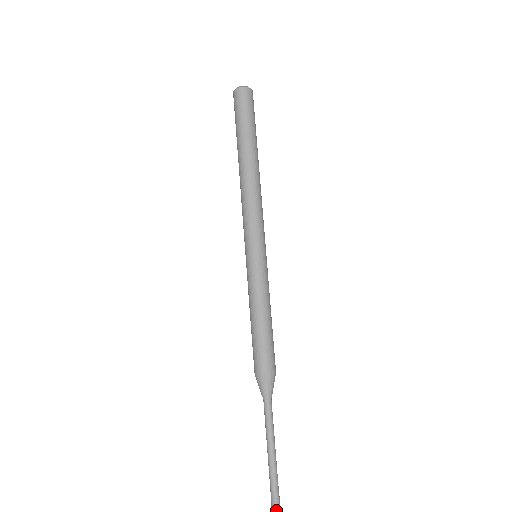
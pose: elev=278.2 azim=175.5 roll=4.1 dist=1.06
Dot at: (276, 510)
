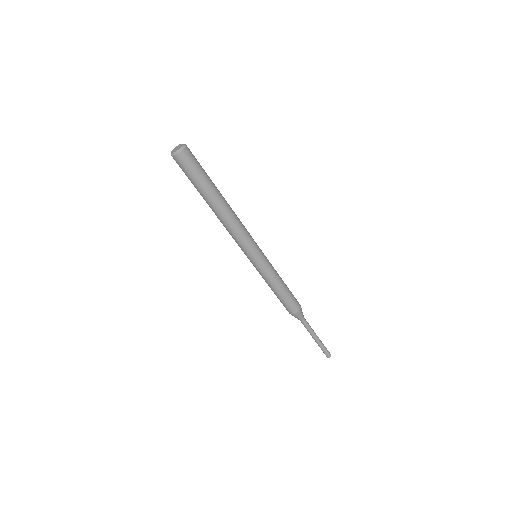
Dot at: (330, 355)
